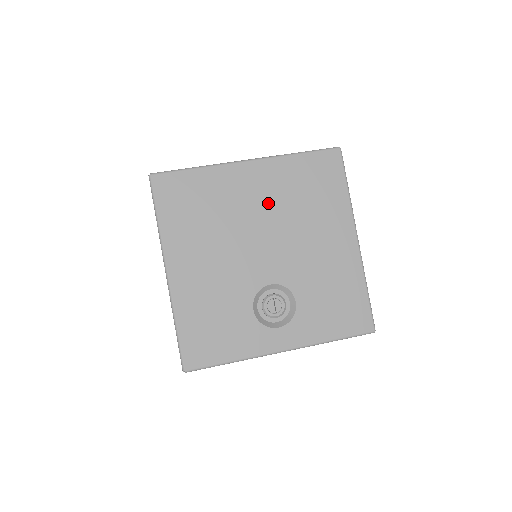
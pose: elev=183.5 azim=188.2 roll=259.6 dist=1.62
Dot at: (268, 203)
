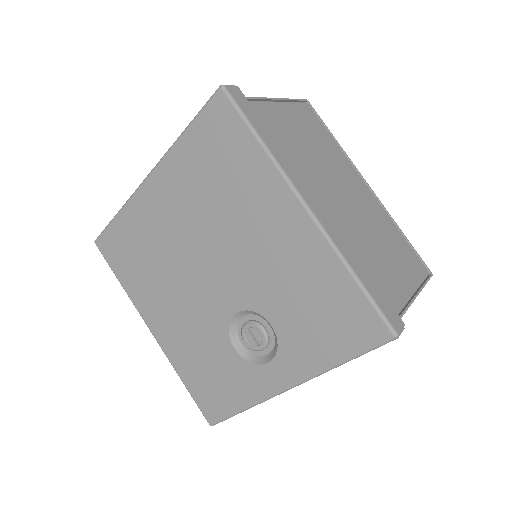
Dot at: (187, 216)
